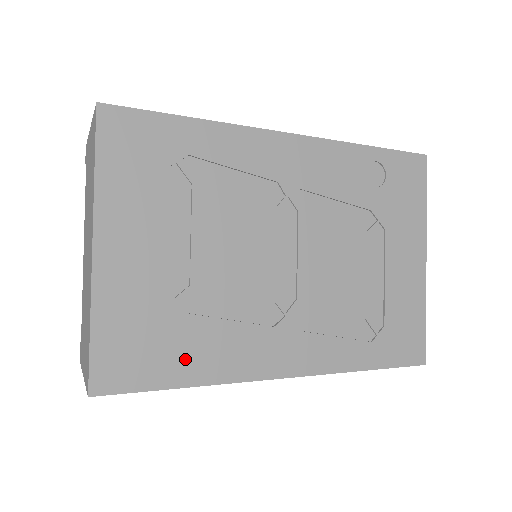
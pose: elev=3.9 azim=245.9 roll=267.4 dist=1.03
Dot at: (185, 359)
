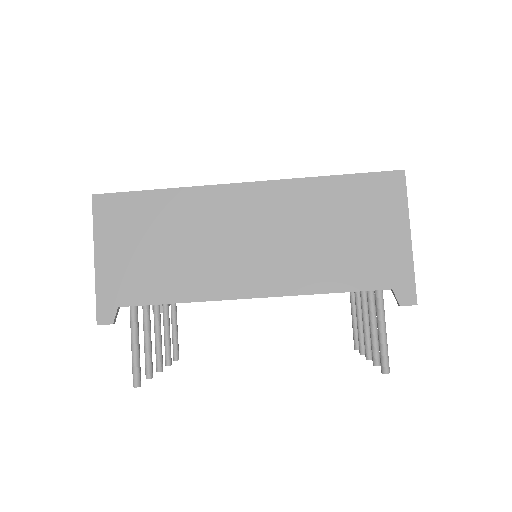
Dot at: occluded
